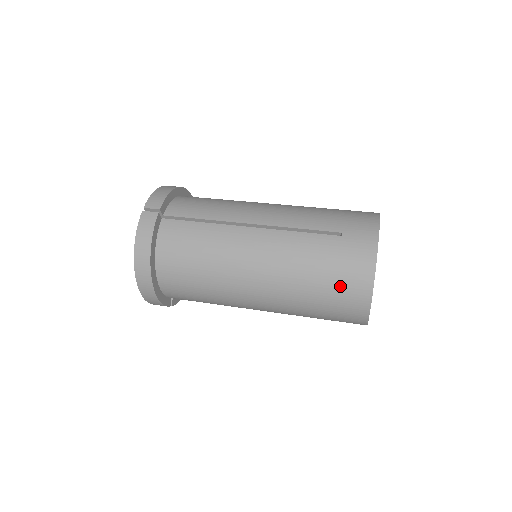
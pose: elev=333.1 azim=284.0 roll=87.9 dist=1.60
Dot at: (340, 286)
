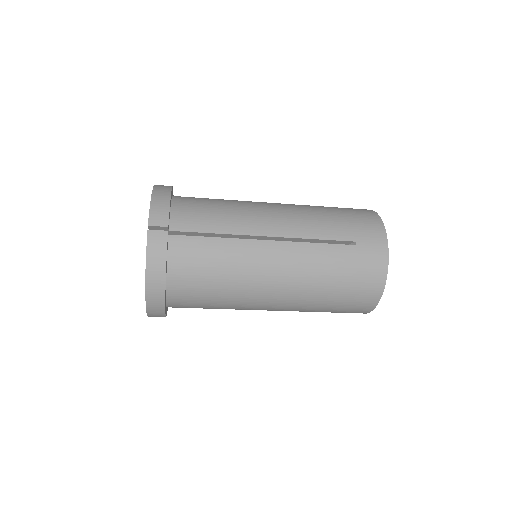
Dot at: (355, 292)
